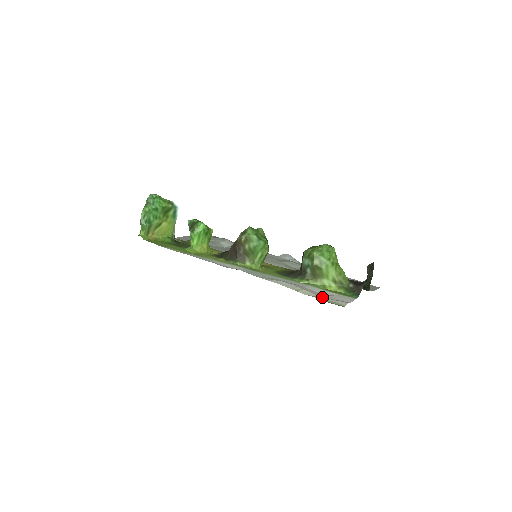
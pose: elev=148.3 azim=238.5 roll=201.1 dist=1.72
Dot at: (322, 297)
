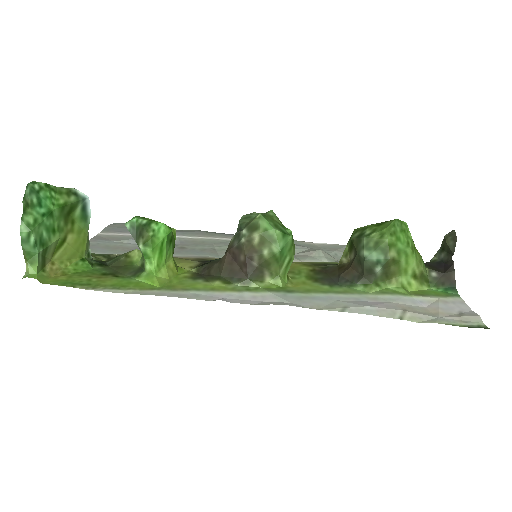
Dot at: (440, 317)
